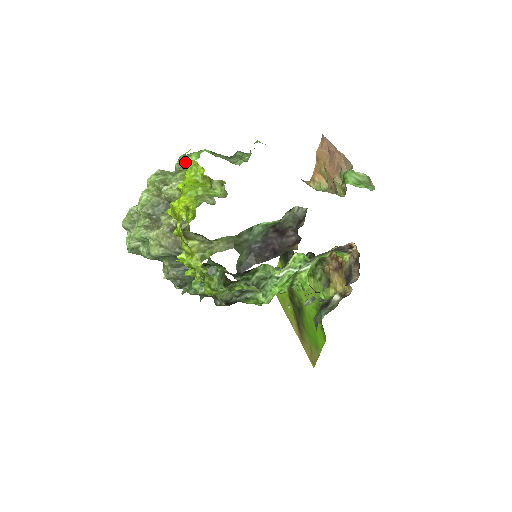
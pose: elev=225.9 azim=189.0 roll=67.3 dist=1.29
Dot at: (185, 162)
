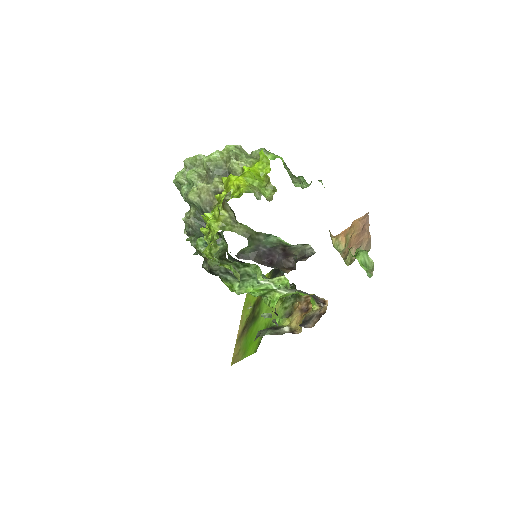
Dot at: (262, 155)
